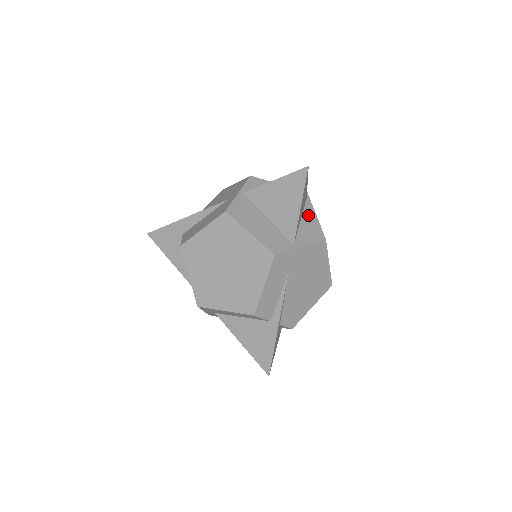
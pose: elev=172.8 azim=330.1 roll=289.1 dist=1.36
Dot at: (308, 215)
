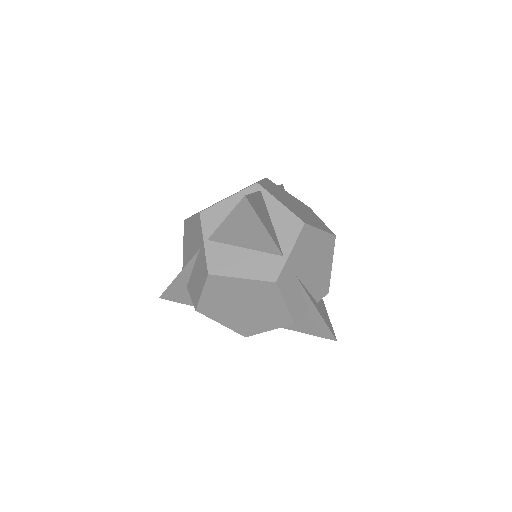
Dot at: (274, 210)
